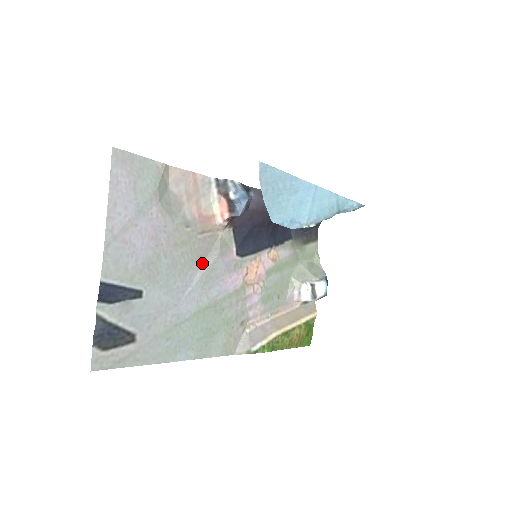
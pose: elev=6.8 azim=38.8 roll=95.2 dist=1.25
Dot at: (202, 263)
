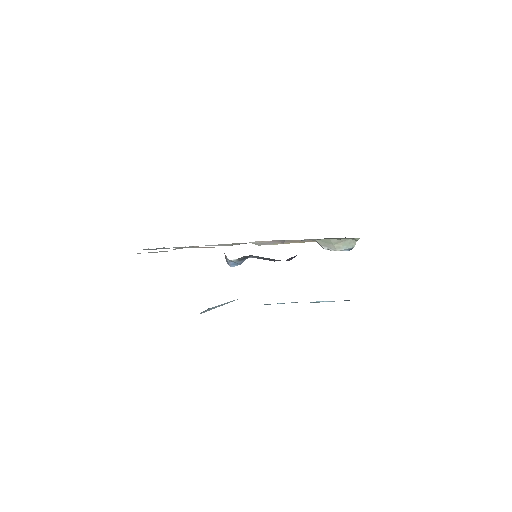
Dot at: occluded
